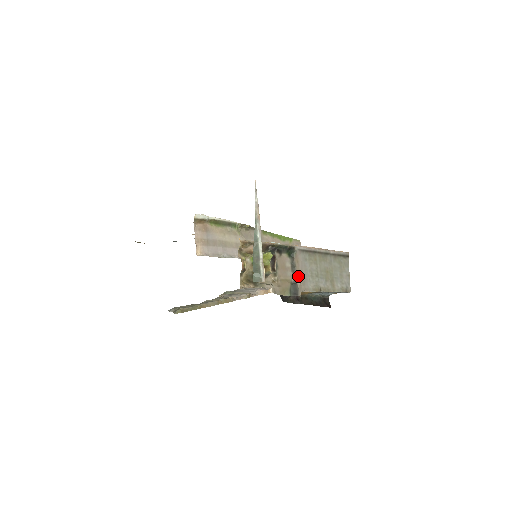
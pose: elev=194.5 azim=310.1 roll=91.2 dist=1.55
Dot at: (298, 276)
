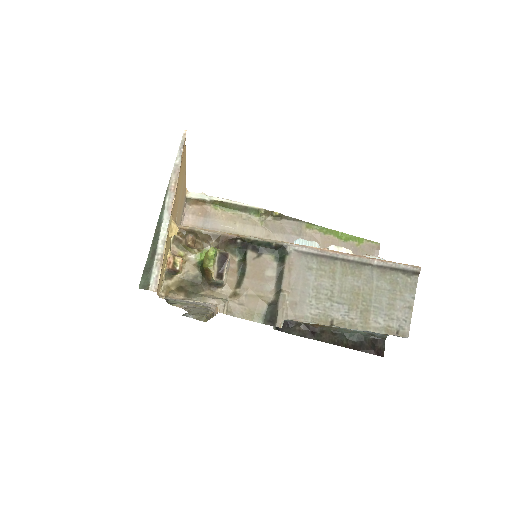
Dot at: (283, 293)
